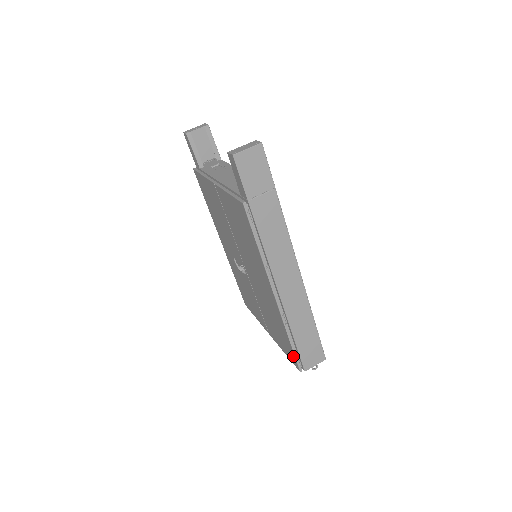
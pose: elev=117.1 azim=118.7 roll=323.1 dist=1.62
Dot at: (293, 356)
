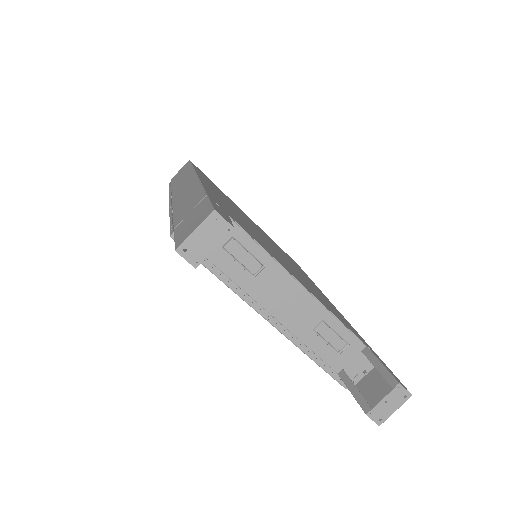
Dot at: occluded
